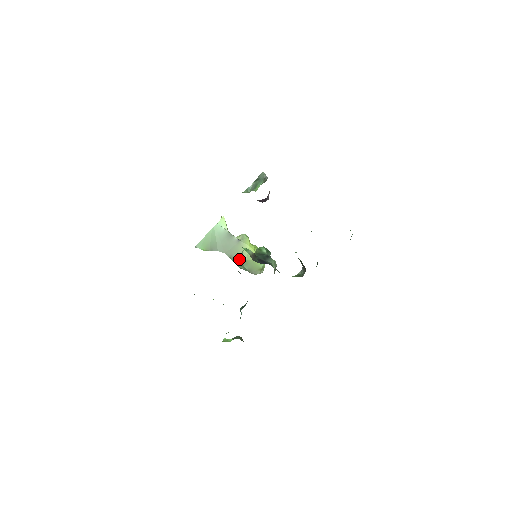
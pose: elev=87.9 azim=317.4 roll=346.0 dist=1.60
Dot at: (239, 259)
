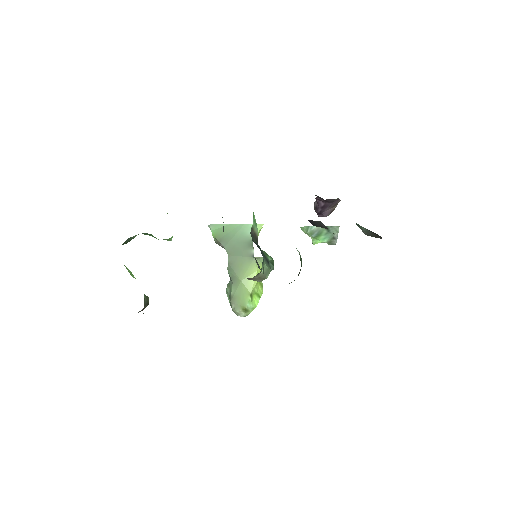
Dot at: occluded
